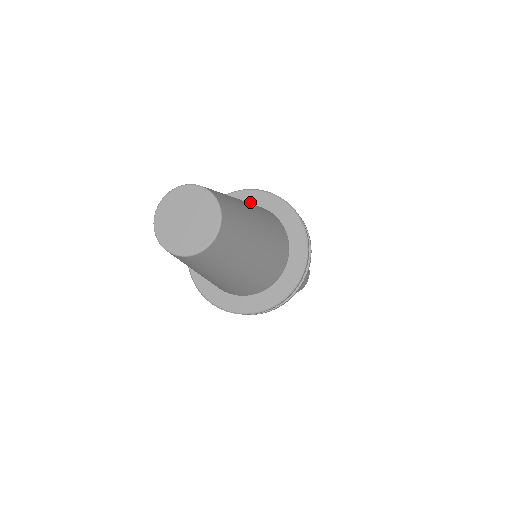
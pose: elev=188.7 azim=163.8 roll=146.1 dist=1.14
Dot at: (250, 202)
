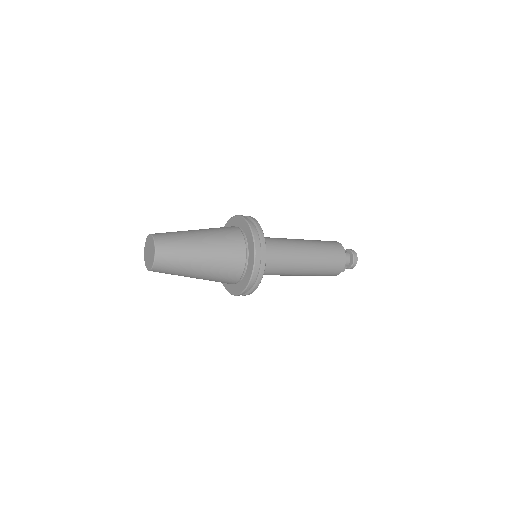
Dot at: (233, 225)
